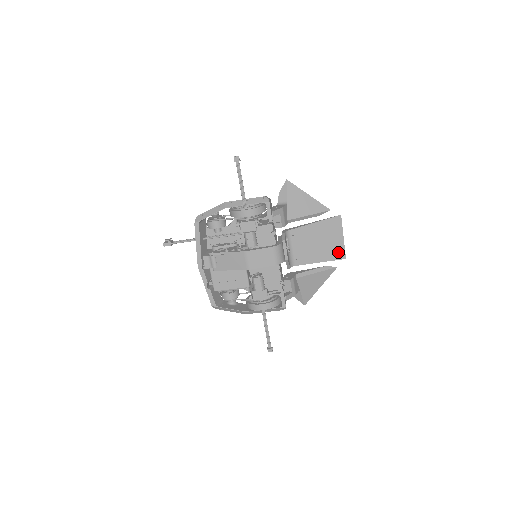
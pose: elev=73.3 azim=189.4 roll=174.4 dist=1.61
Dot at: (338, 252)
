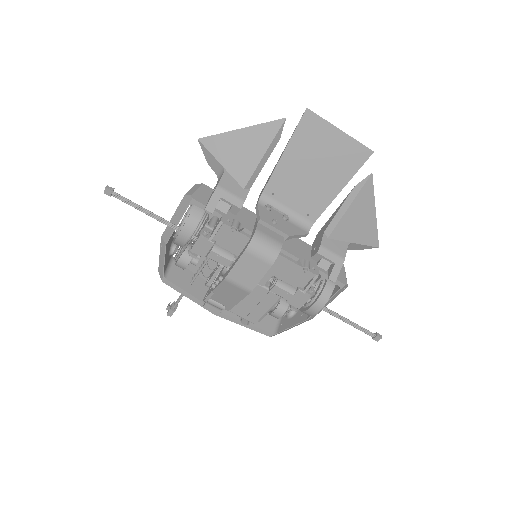
Dot at: (353, 155)
